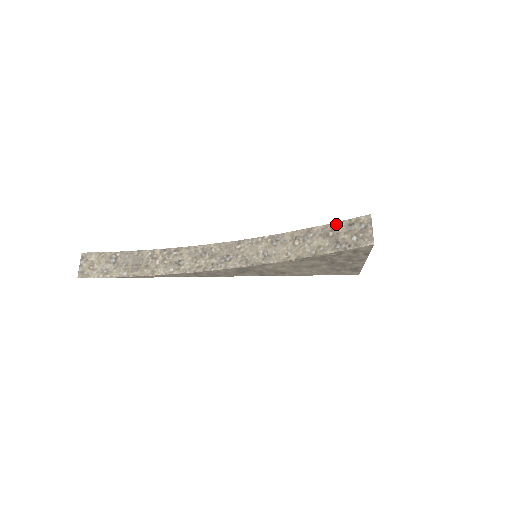
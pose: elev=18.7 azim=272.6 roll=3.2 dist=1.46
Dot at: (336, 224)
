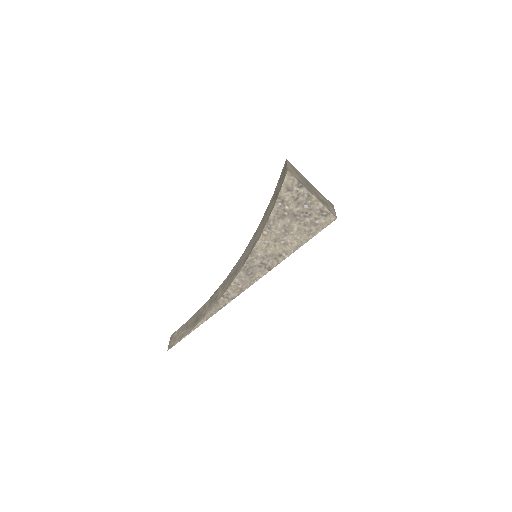
Dot at: (276, 186)
